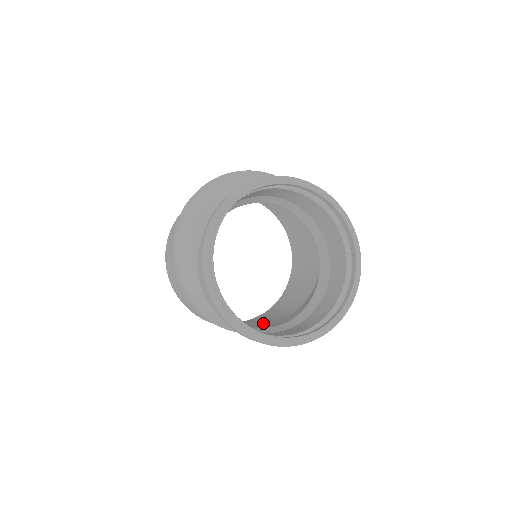
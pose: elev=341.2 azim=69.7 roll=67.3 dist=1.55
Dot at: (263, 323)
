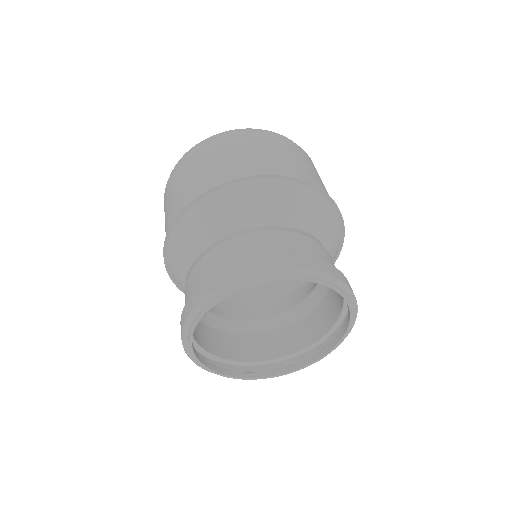
Dot at: (252, 289)
